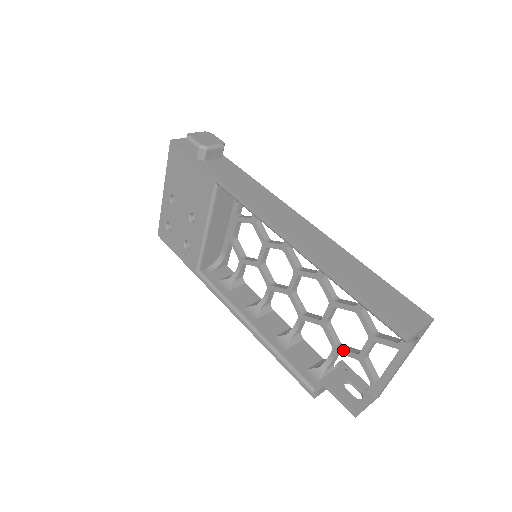
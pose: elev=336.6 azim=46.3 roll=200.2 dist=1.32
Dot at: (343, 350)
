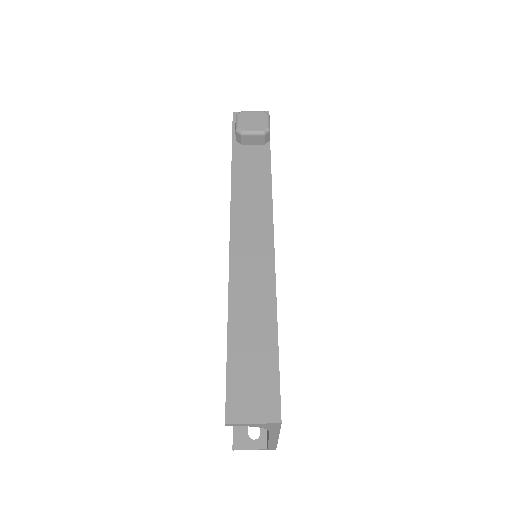
Dot at: occluded
